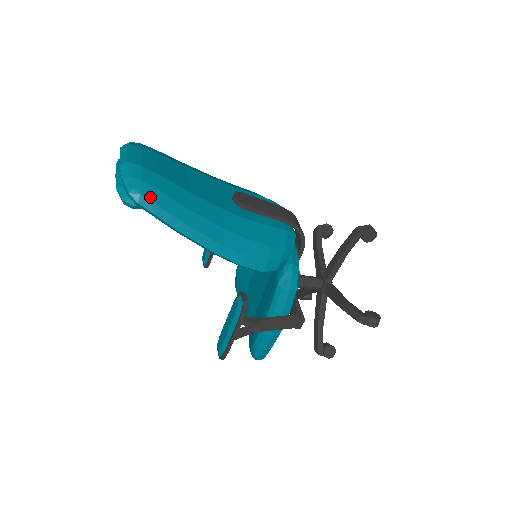
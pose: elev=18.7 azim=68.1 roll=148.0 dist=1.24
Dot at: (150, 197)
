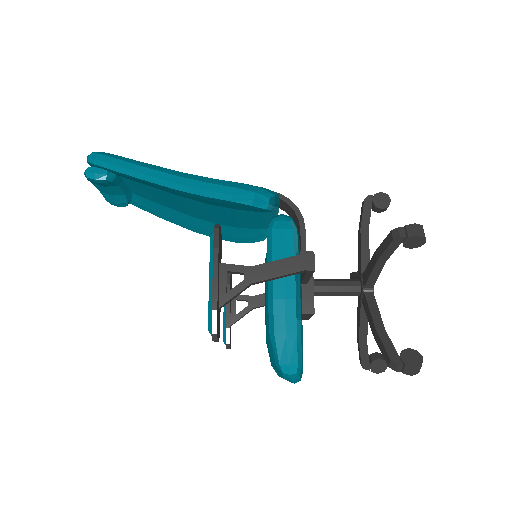
Dot at: (107, 155)
